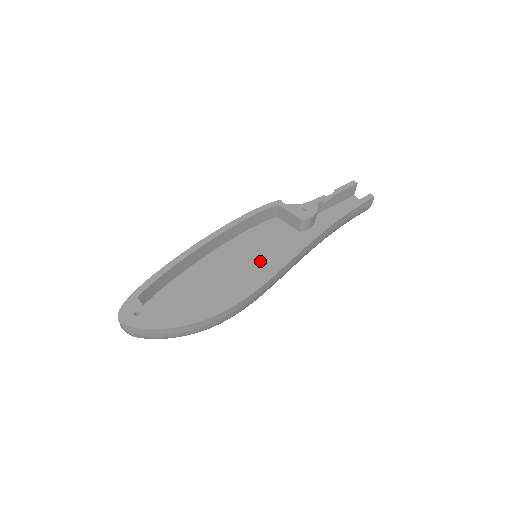
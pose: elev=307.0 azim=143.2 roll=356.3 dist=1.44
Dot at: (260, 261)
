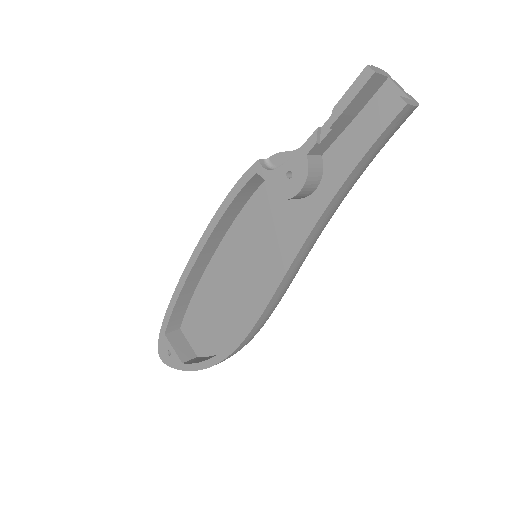
Dot at: (263, 261)
